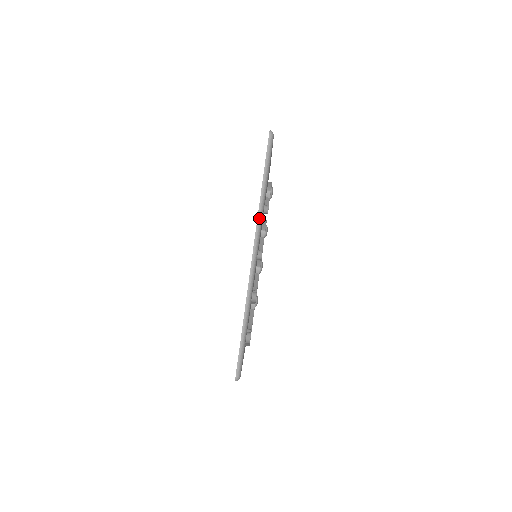
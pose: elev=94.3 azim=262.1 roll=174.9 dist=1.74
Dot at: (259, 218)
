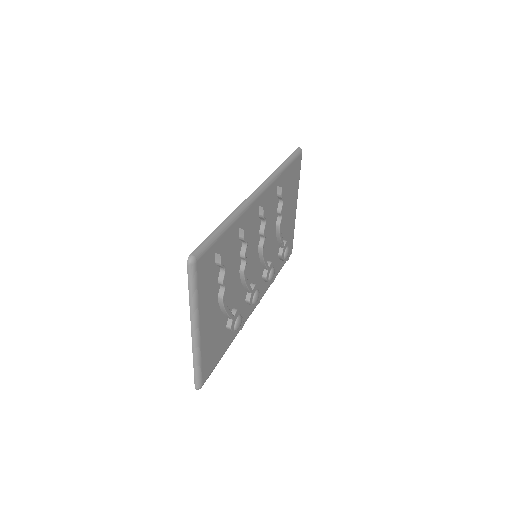
Dot at: (273, 175)
